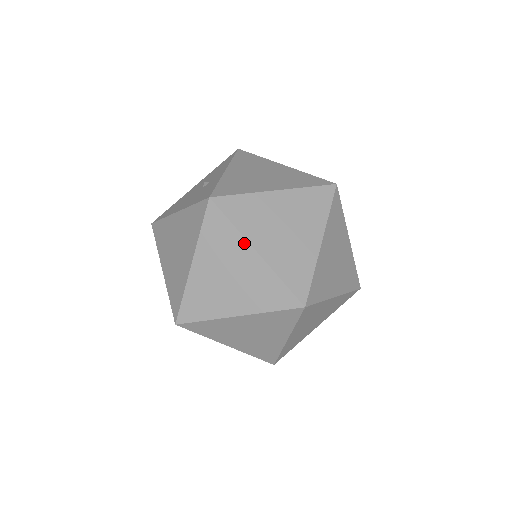
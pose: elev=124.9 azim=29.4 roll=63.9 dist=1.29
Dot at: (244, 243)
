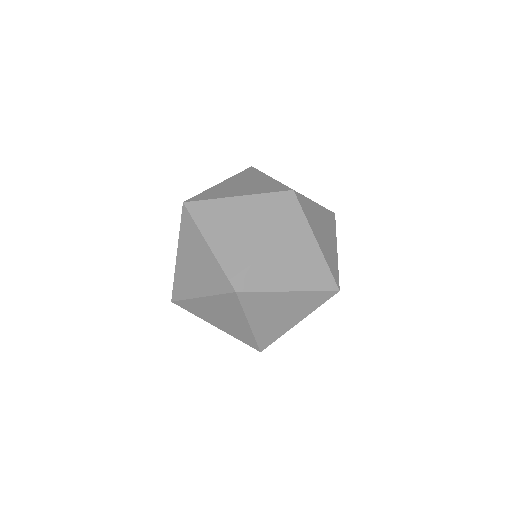
Dot at: occluded
